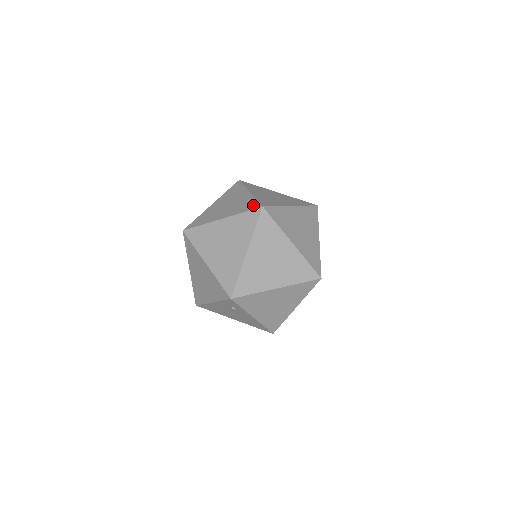
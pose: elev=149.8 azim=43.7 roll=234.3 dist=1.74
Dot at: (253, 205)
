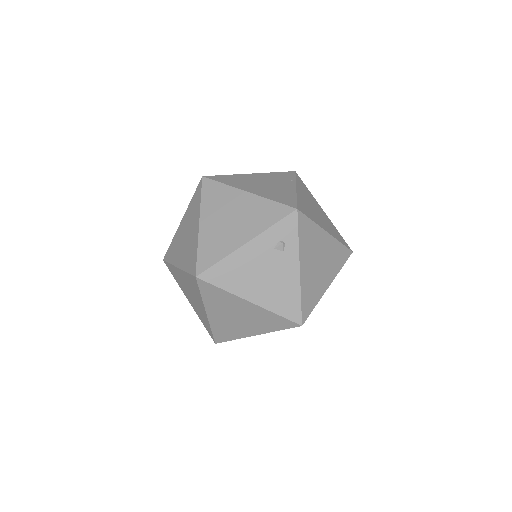
Dot at: occluded
